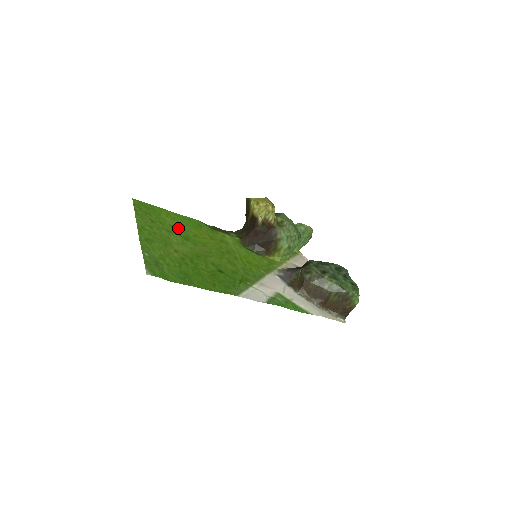
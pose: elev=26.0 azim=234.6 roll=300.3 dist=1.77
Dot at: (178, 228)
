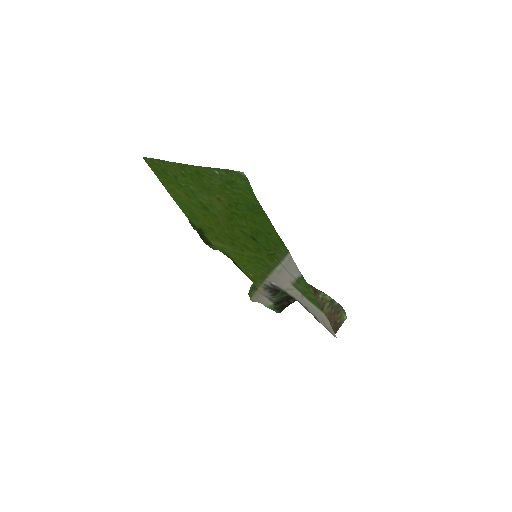
Dot at: (191, 200)
